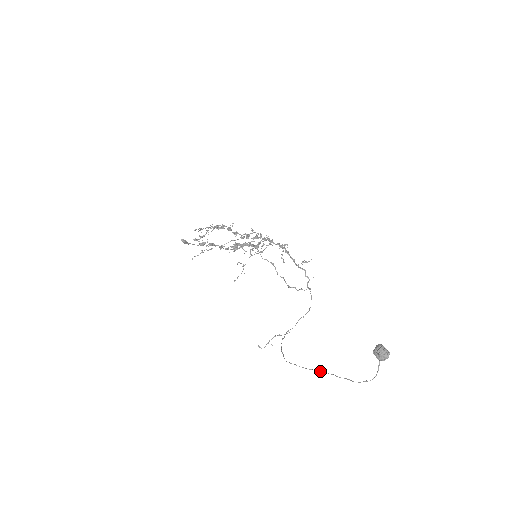
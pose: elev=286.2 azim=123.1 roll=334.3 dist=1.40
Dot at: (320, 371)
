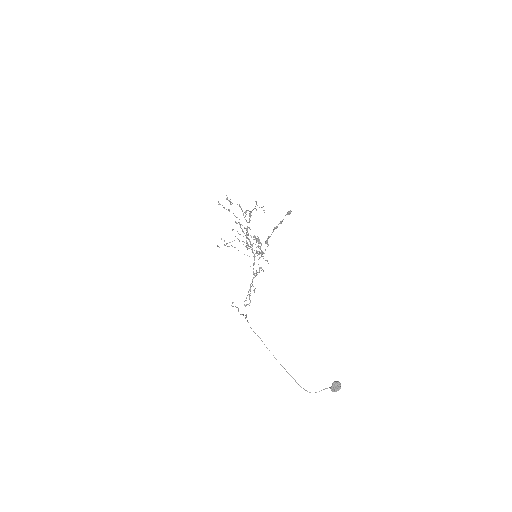
Dot at: occluded
